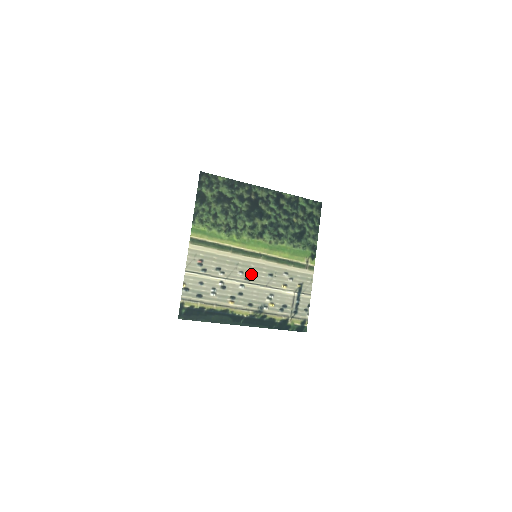
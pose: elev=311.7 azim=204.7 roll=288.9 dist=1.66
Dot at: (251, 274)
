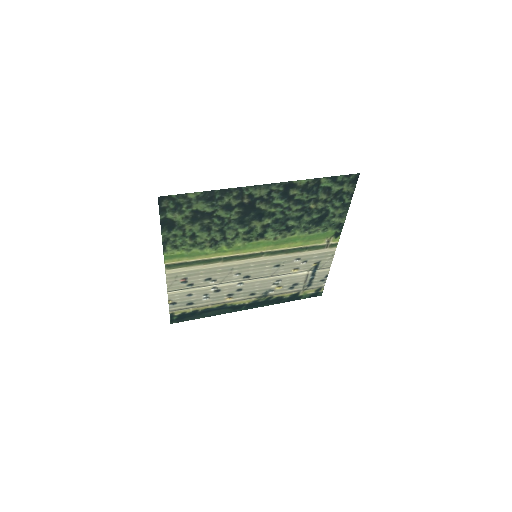
Dot at: (251, 272)
